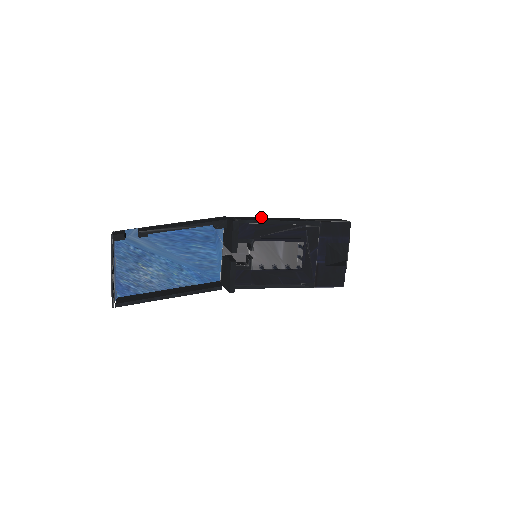
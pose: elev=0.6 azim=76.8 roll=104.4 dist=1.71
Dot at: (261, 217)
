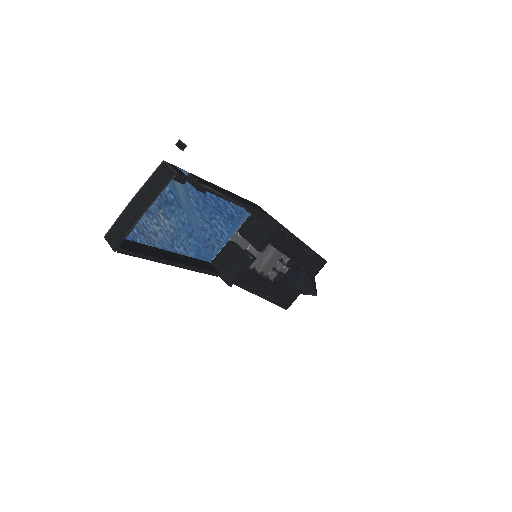
Dot at: occluded
